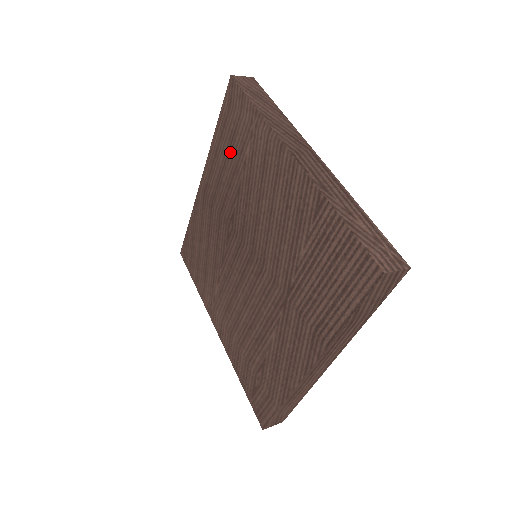
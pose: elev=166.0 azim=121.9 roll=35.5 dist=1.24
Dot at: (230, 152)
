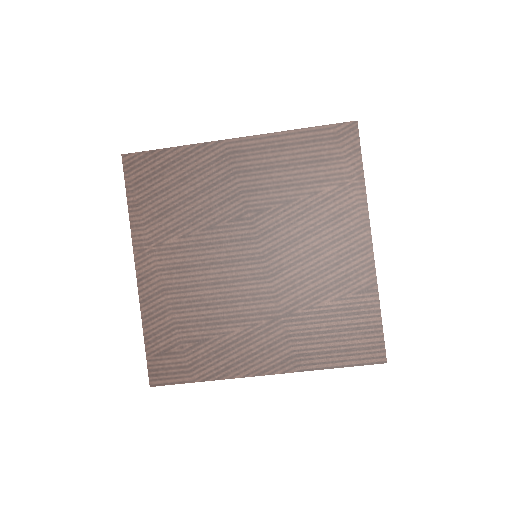
Dot at: (304, 166)
